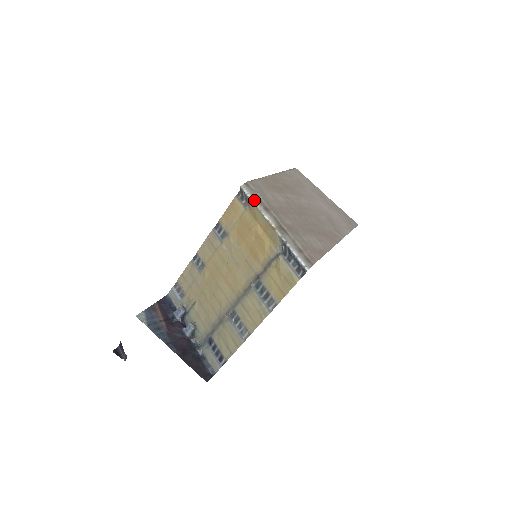
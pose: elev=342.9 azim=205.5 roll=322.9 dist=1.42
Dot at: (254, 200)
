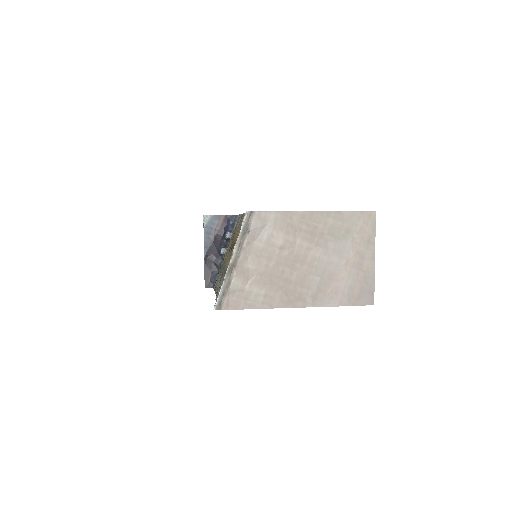
Dot at: (242, 231)
